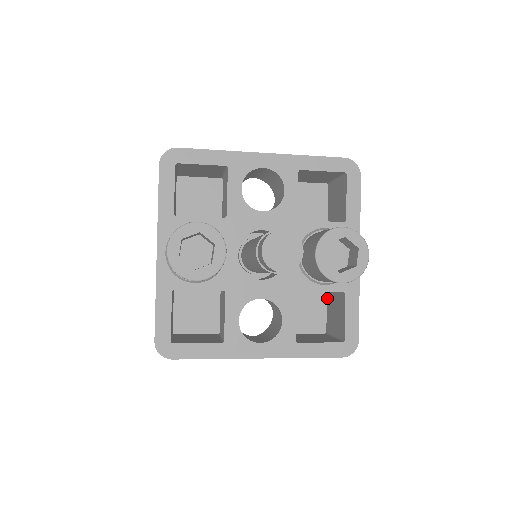
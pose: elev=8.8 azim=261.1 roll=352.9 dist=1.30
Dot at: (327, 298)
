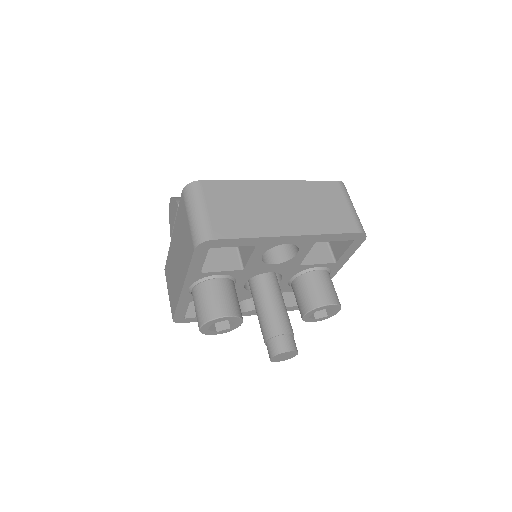
Dot at: occluded
